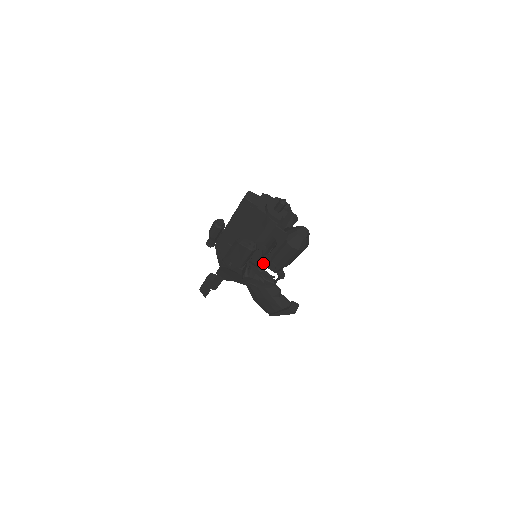
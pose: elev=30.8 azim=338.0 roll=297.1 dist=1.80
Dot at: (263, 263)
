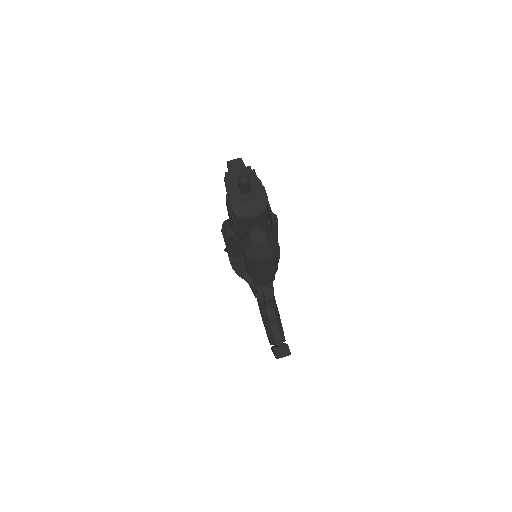
Dot at: occluded
